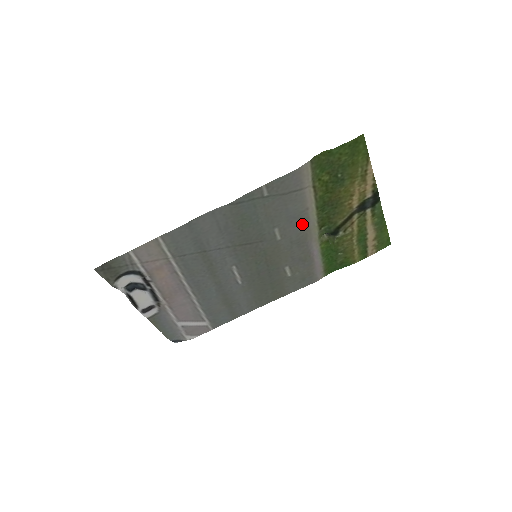
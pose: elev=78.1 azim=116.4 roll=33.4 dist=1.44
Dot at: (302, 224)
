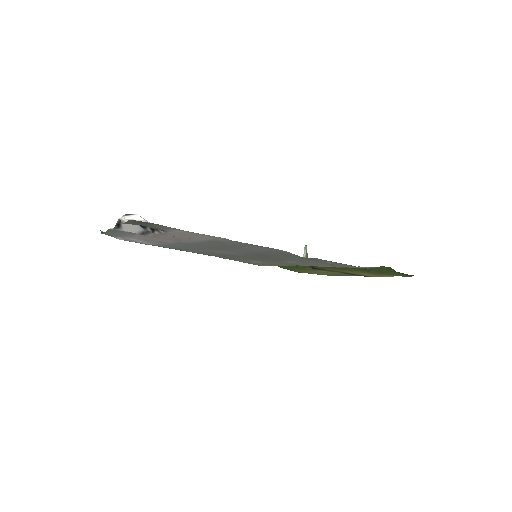
Dot at: (311, 265)
